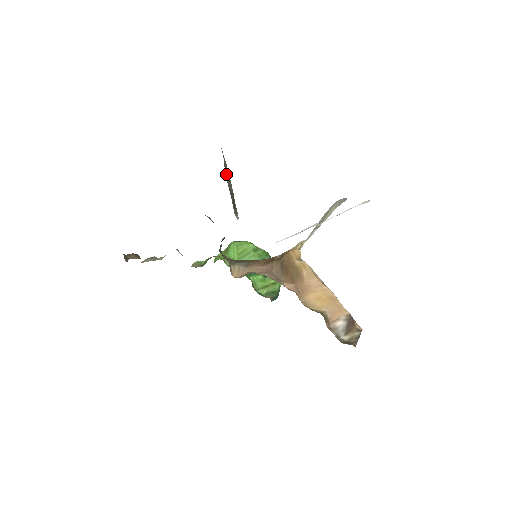
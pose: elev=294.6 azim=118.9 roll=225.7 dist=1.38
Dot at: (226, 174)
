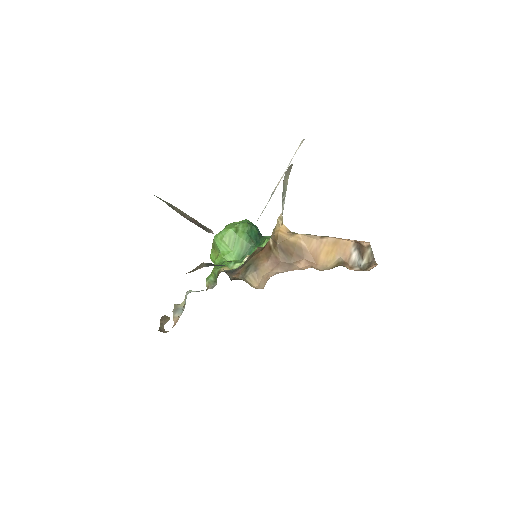
Dot at: occluded
